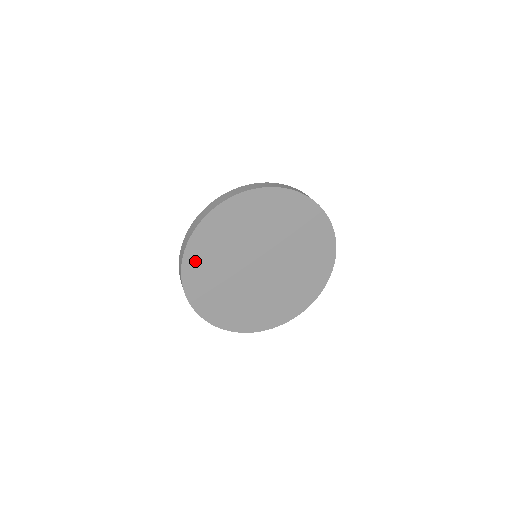
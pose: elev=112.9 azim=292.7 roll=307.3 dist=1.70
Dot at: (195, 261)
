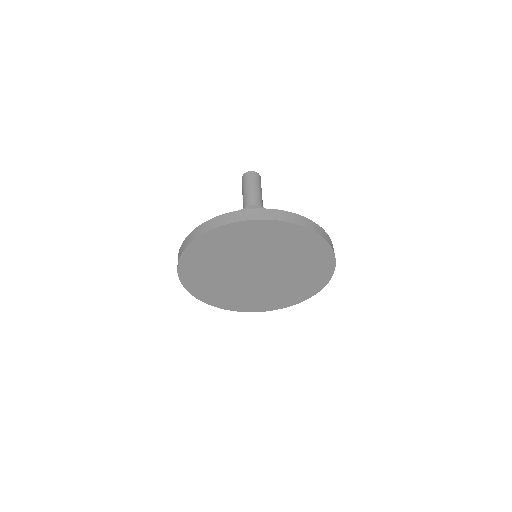
Dot at: (194, 256)
